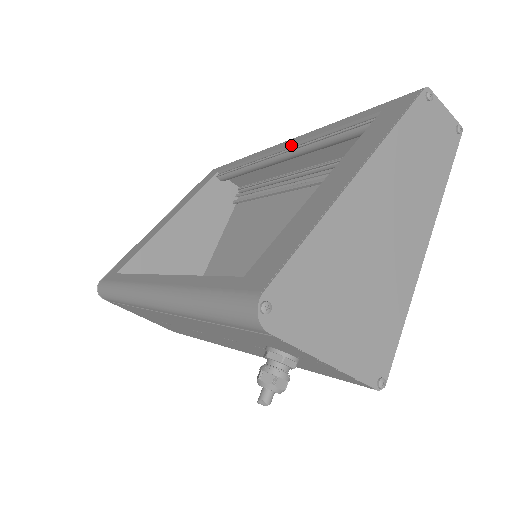
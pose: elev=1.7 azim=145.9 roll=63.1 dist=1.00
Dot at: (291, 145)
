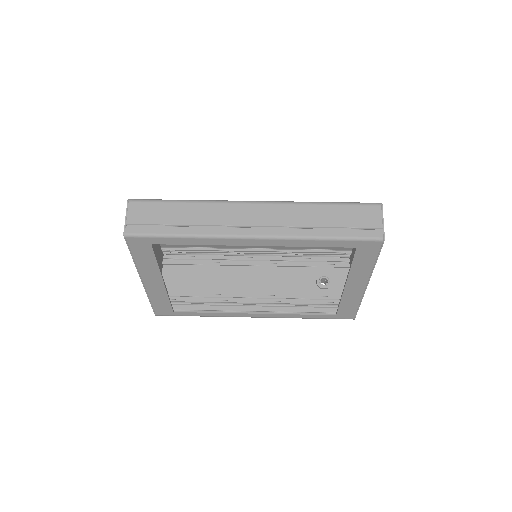
Dot at: occluded
